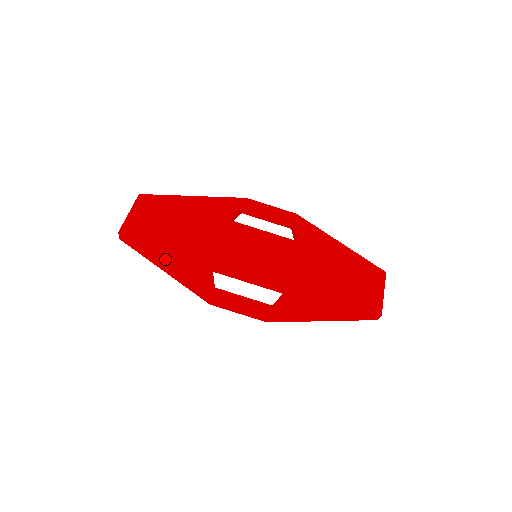
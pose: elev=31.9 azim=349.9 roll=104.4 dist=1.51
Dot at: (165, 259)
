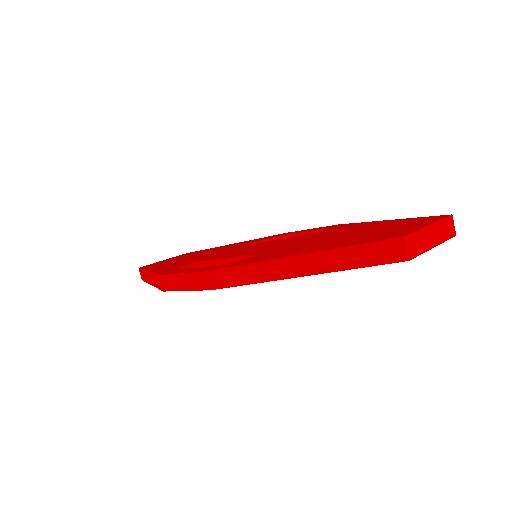
Dot at: occluded
